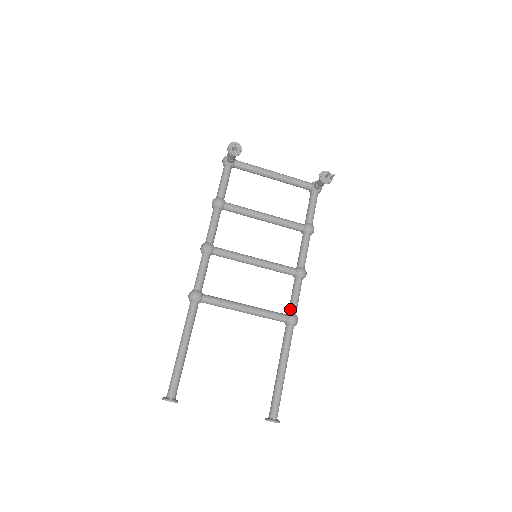
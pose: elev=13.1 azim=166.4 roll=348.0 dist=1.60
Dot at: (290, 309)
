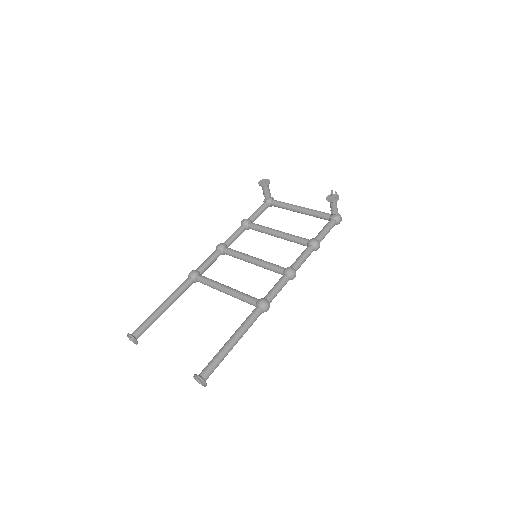
Dot at: (265, 296)
